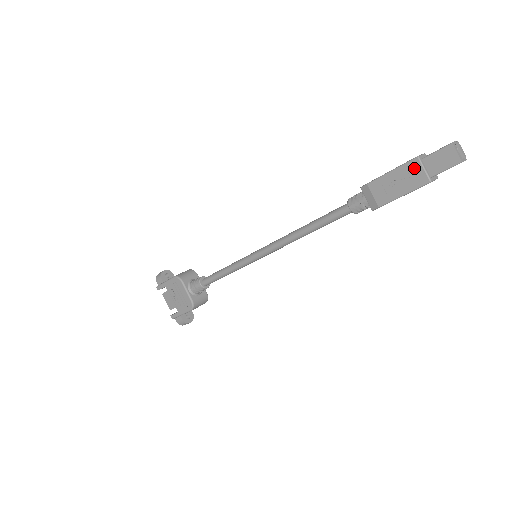
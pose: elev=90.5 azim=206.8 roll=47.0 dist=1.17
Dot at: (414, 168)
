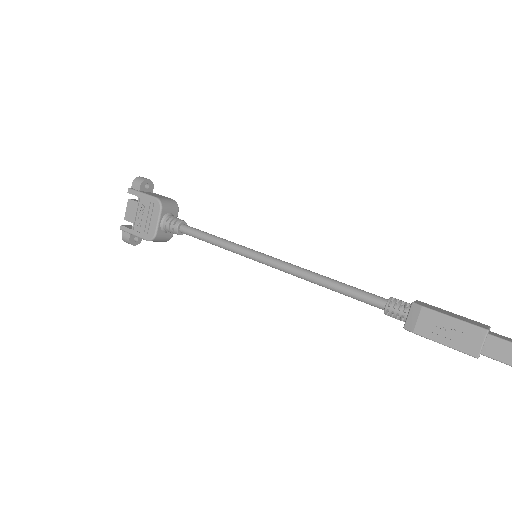
Dot at: (476, 335)
